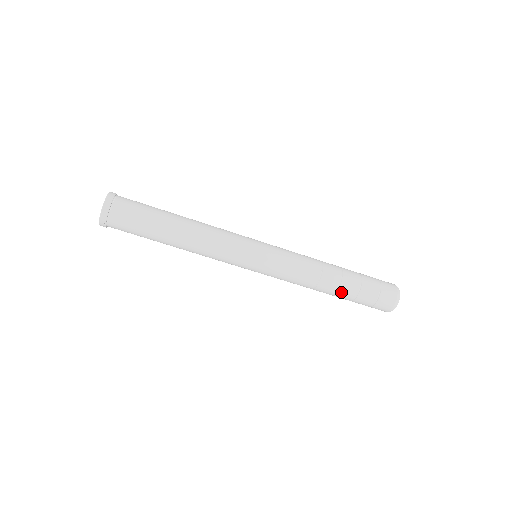
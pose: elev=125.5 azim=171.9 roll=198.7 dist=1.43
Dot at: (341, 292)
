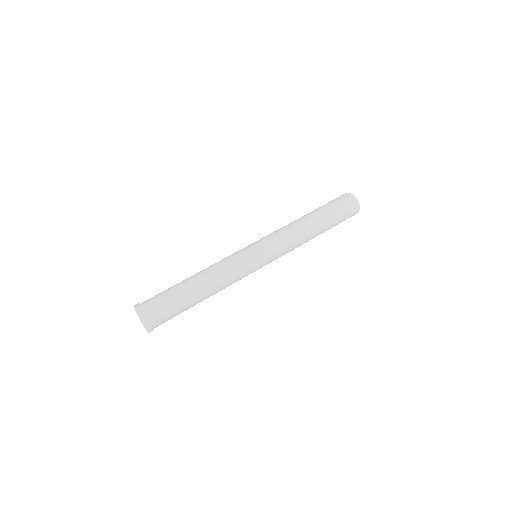
Dot at: (322, 224)
